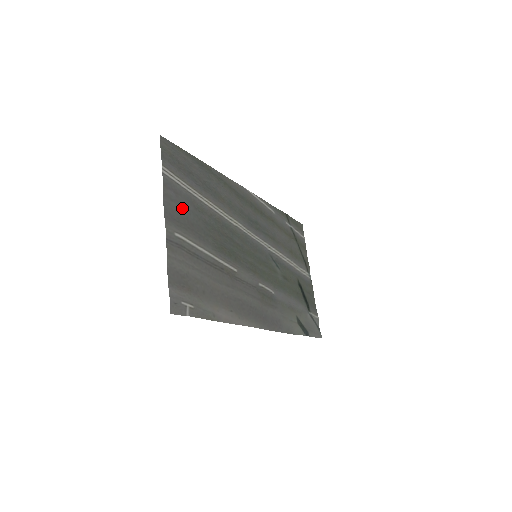
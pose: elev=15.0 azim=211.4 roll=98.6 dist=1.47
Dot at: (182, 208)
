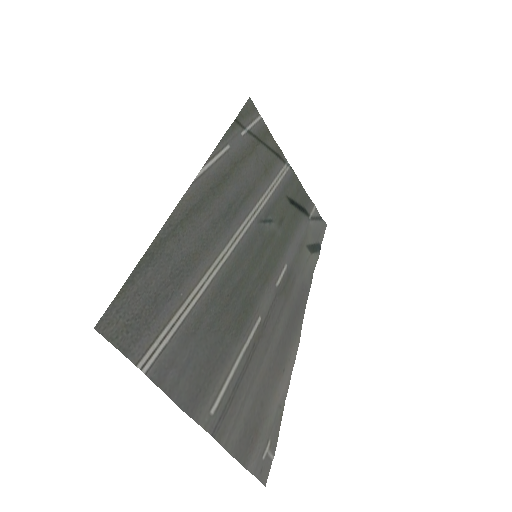
Dot at: (189, 366)
